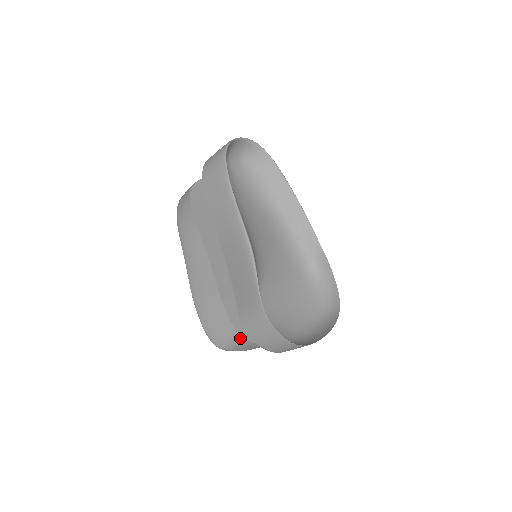
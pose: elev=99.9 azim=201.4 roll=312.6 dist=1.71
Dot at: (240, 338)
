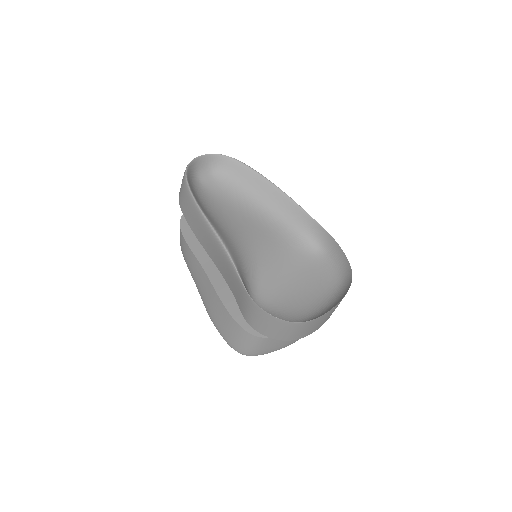
Dot at: (253, 337)
